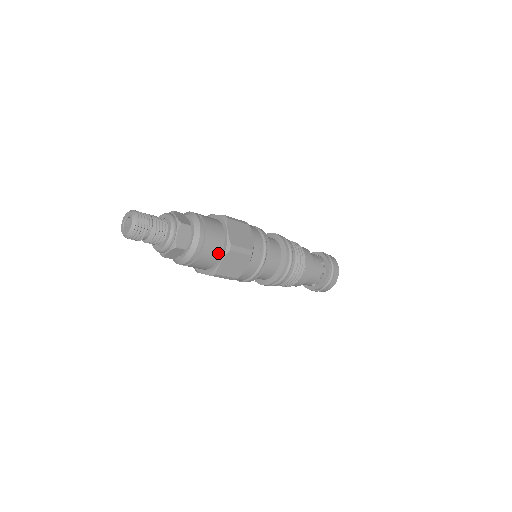
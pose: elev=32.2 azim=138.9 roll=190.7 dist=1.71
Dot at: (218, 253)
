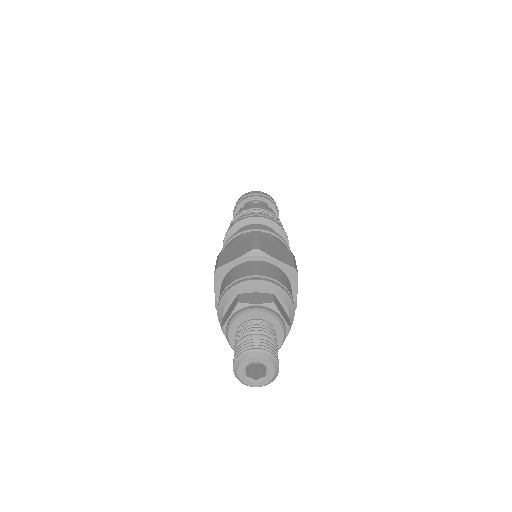
Dot at: occluded
